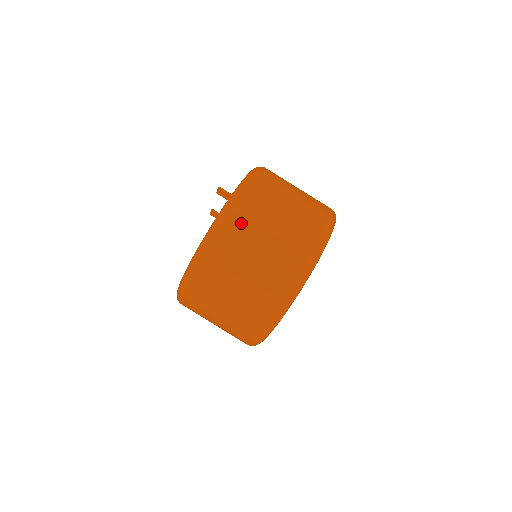
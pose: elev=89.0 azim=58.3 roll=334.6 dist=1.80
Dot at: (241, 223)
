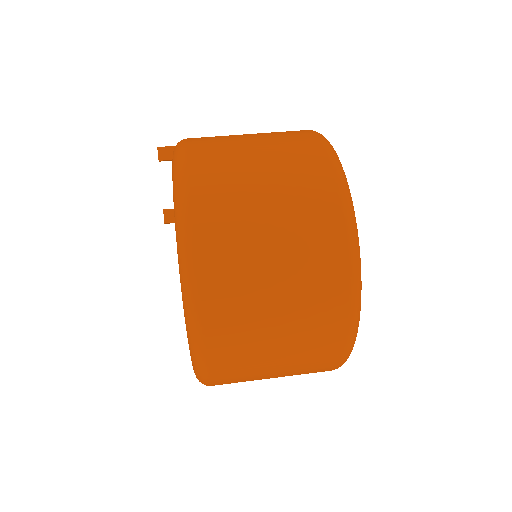
Dot at: occluded
